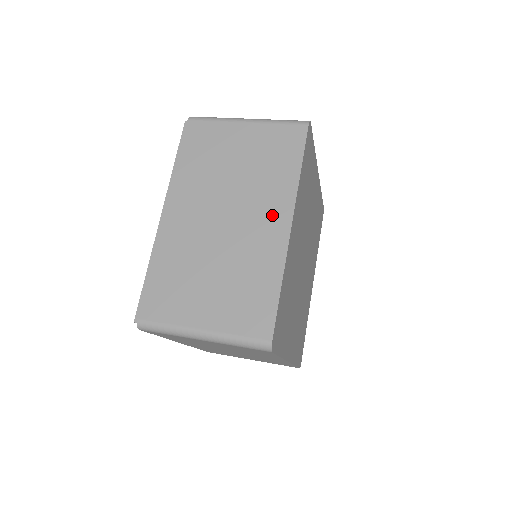
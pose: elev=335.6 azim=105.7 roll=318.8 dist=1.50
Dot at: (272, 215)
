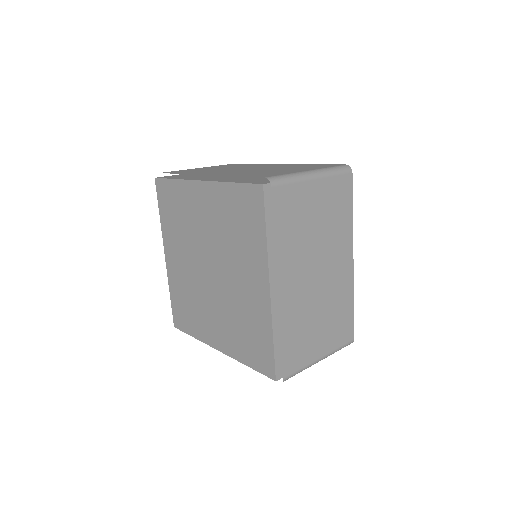
Dot at: (268, 165)
